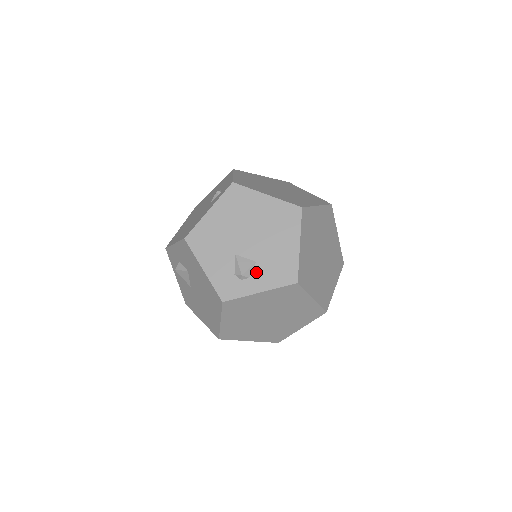
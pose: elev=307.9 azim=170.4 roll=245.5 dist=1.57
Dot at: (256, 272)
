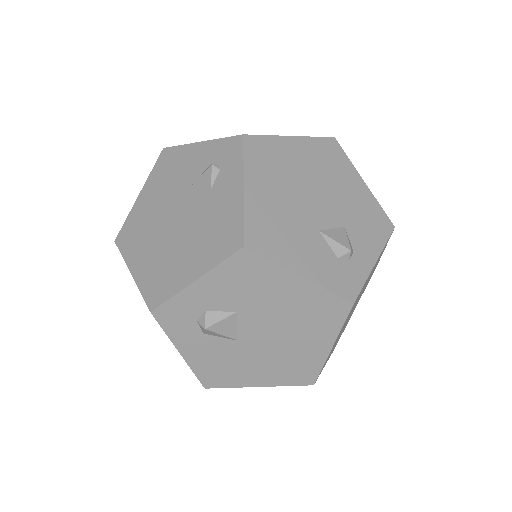
Dot at: (354, 240)
